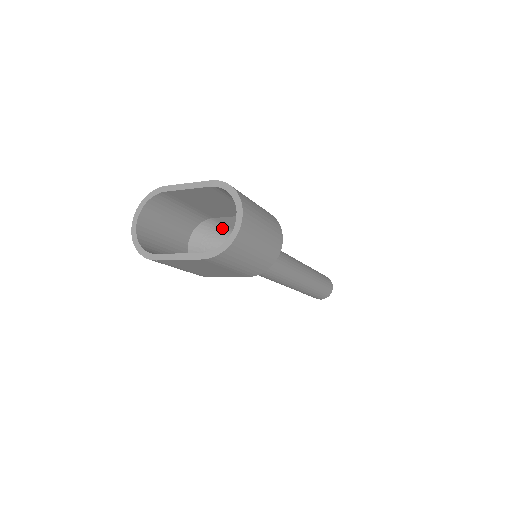
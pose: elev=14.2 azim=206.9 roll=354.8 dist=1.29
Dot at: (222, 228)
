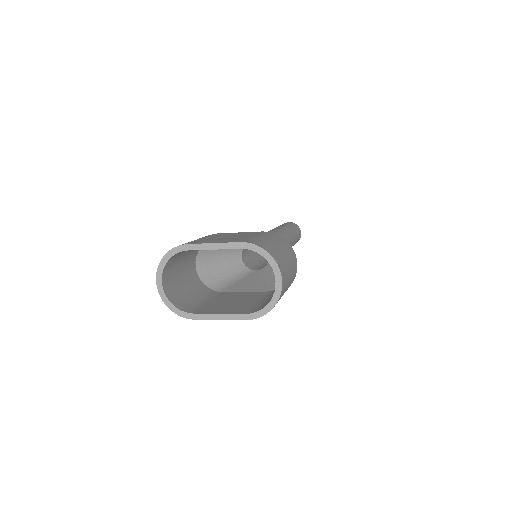
Dot at: occluded
